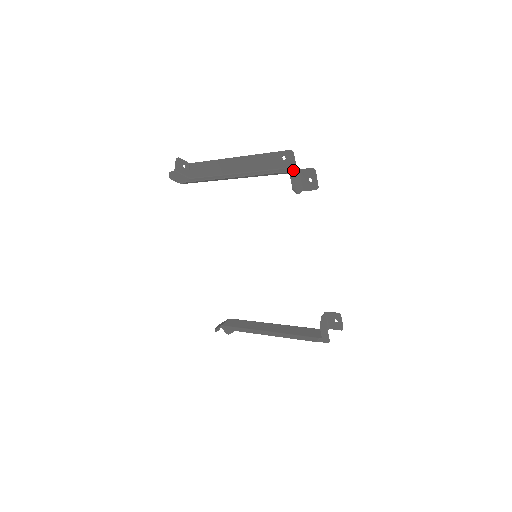
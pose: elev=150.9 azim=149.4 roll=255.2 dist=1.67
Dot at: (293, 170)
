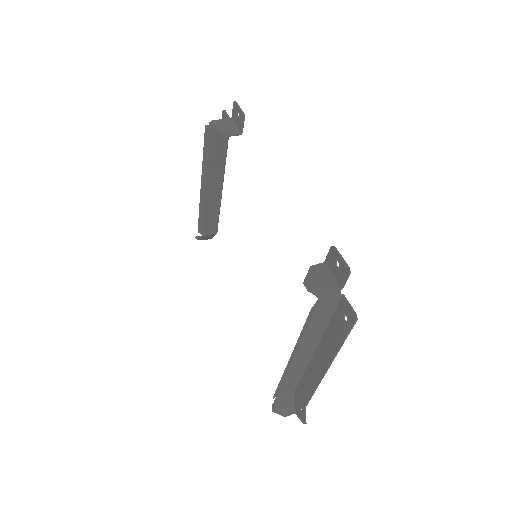
Dot at: (220, 119)
